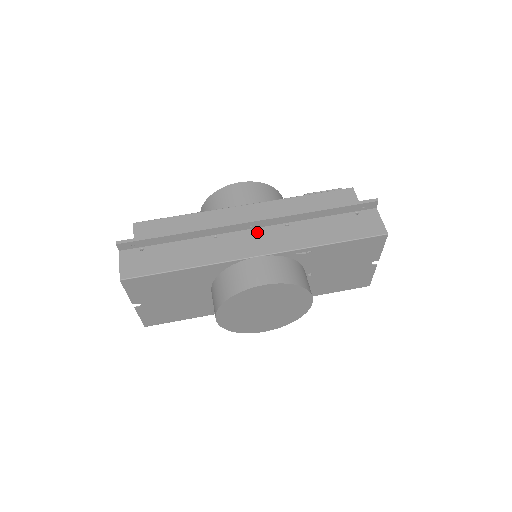
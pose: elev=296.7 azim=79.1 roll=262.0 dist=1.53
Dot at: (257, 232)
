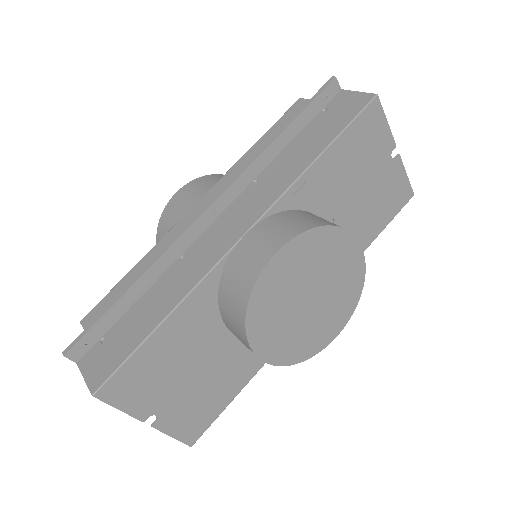
Dot at: (226, 214)
